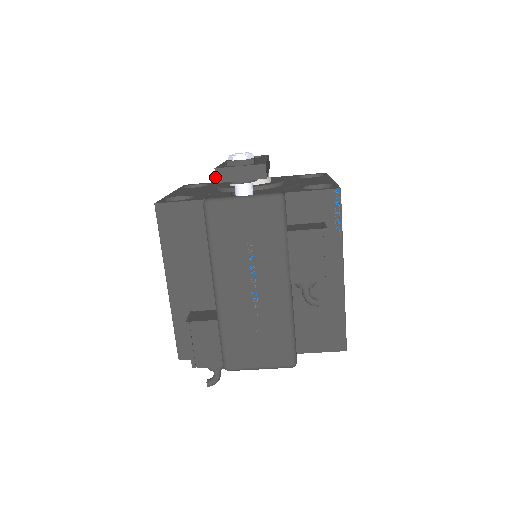
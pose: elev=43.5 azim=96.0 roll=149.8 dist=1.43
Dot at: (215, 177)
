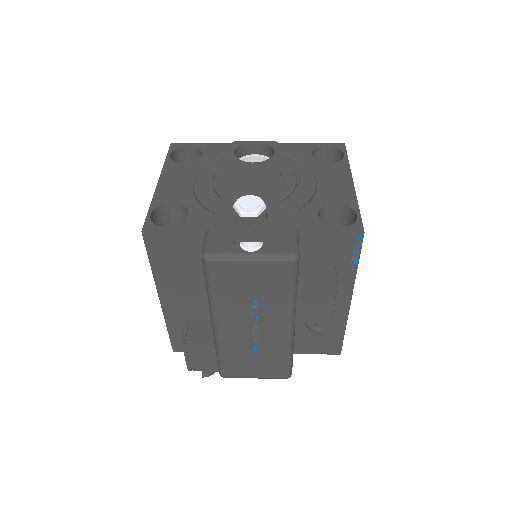
Dot at: (218, 236)
